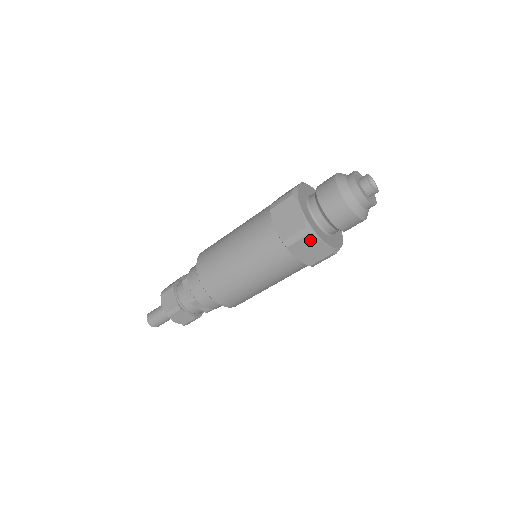
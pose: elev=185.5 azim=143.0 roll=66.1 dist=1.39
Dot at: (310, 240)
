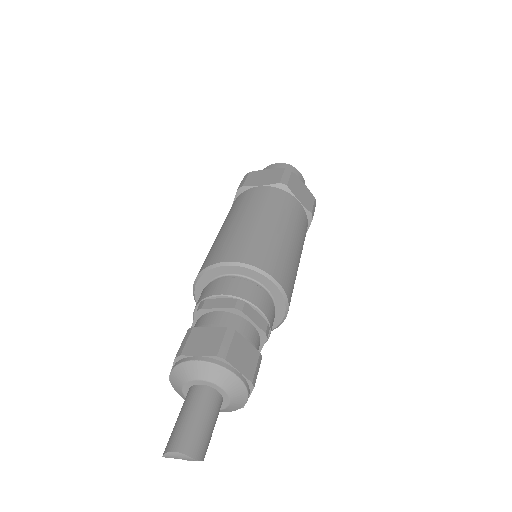
Dot at: (295, 179)
